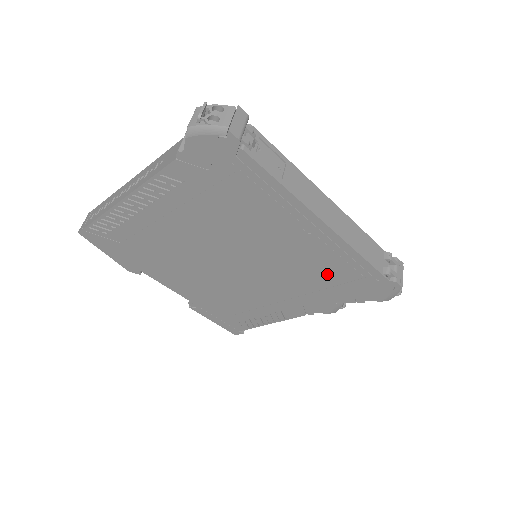
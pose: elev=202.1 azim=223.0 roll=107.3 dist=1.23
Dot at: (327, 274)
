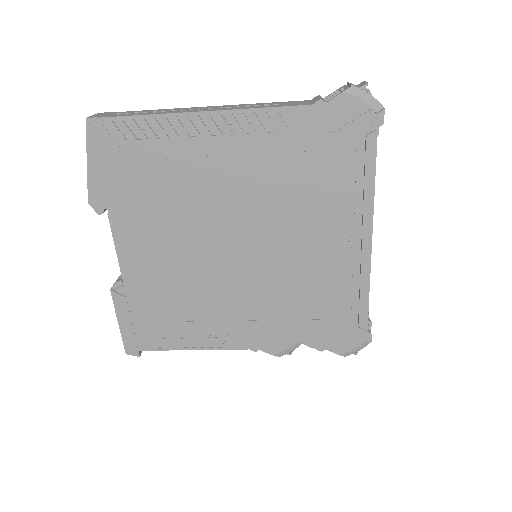
Dot at: (320, 301)
